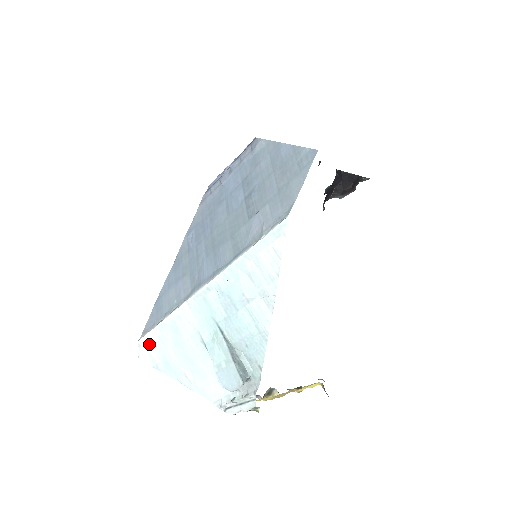
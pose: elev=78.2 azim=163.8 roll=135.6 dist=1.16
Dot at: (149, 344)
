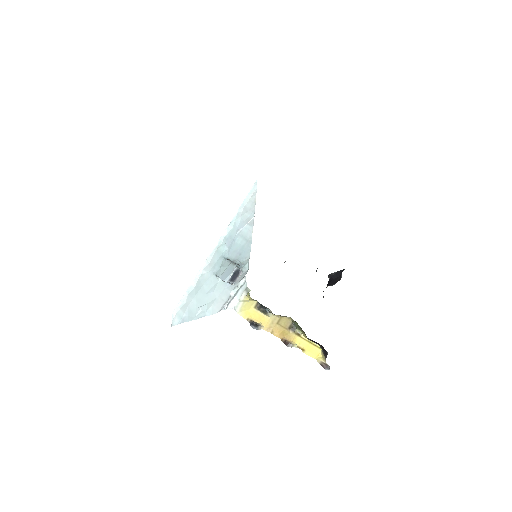
Dot at: (180, 309)
